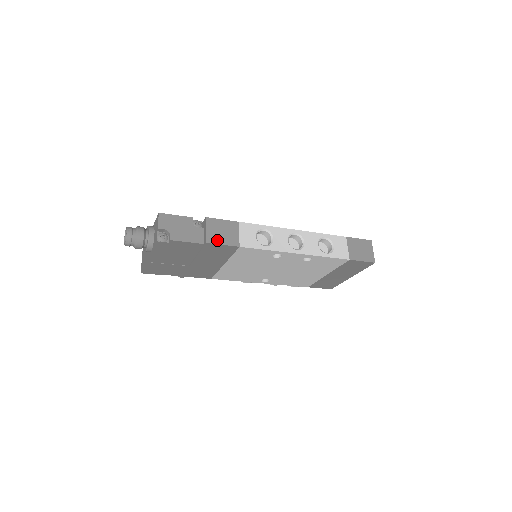
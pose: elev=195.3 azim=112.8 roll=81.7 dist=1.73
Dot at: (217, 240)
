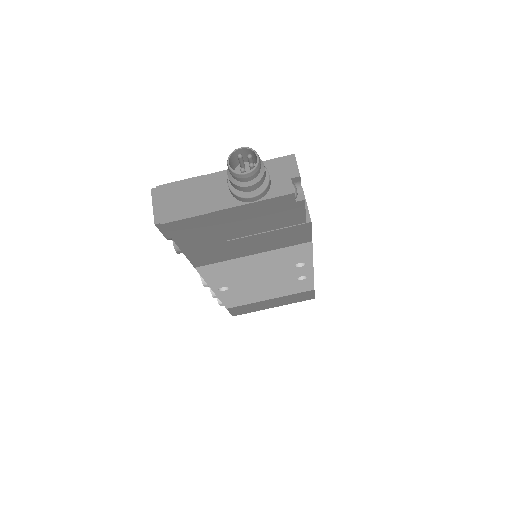
Dot at: occluded
